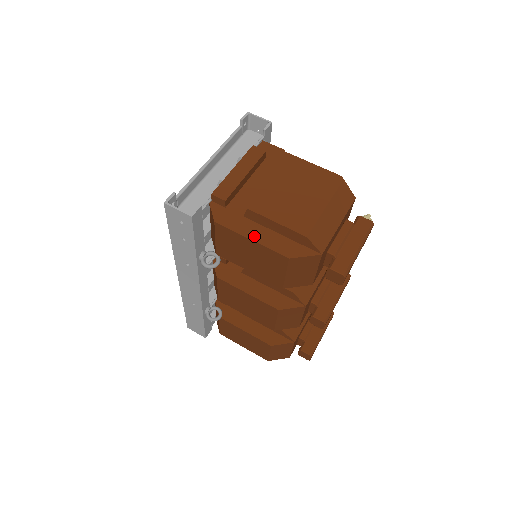
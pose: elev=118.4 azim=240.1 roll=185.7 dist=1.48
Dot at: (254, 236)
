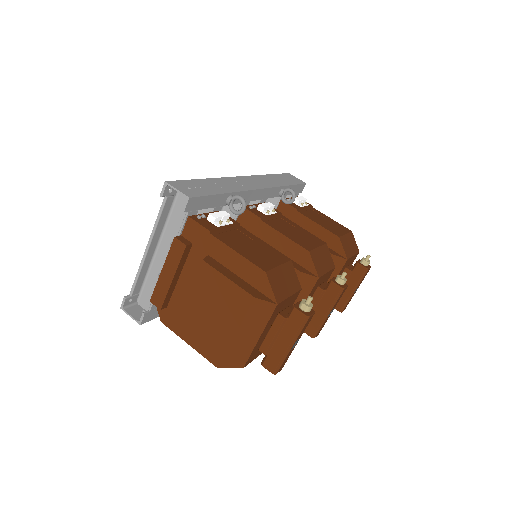
Dot at: (190, 341)
